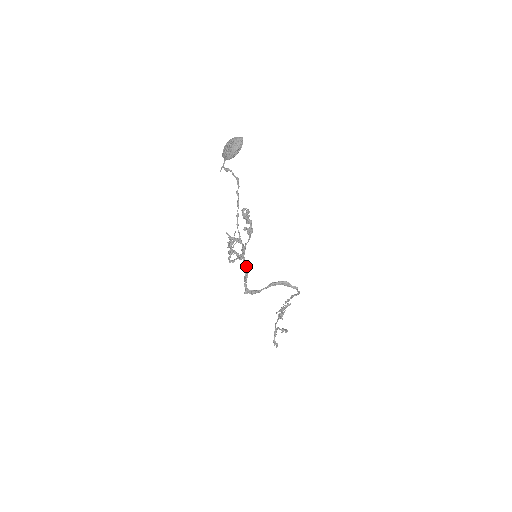
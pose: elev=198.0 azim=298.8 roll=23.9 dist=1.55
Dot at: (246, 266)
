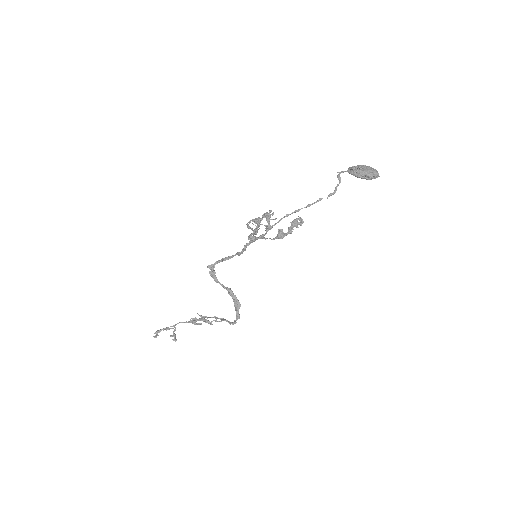
Dot at: (239, 252)
